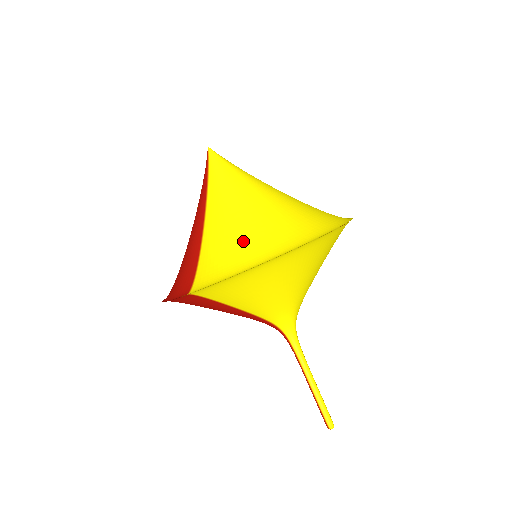
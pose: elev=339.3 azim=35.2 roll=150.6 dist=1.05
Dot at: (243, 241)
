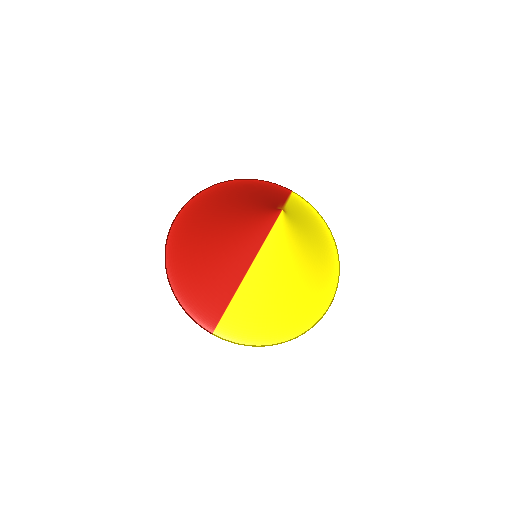
Dot at: (271, 316)
